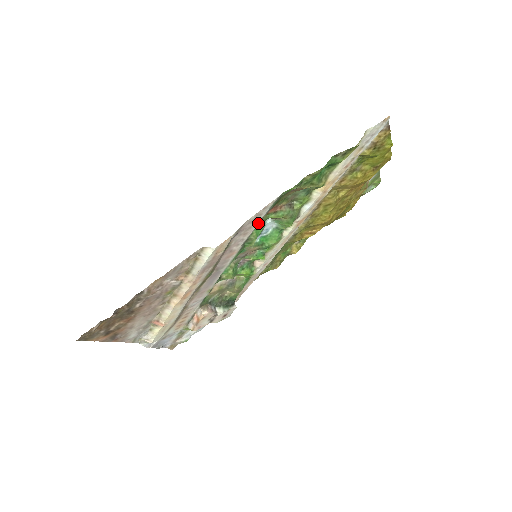
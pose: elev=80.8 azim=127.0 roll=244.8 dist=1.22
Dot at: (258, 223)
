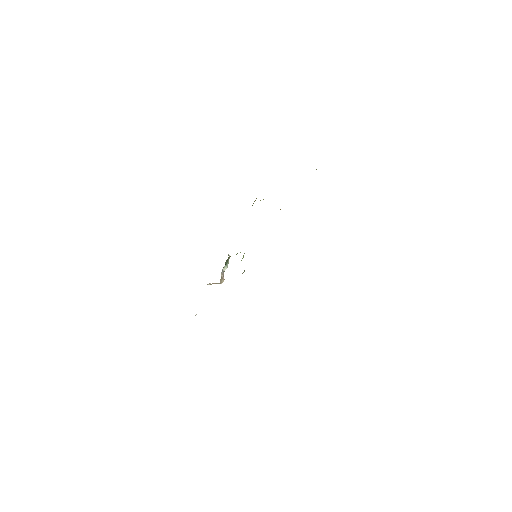
Dot at: occluded
